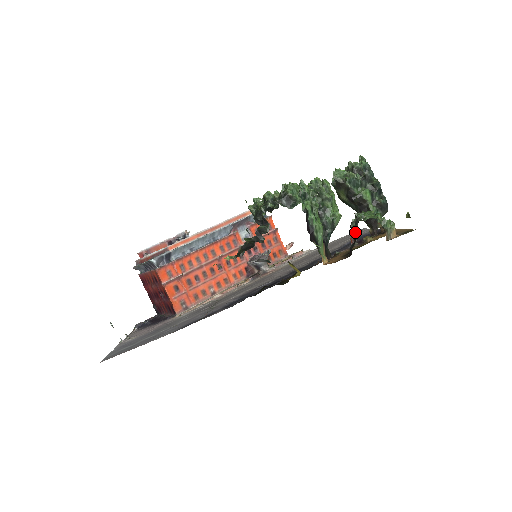
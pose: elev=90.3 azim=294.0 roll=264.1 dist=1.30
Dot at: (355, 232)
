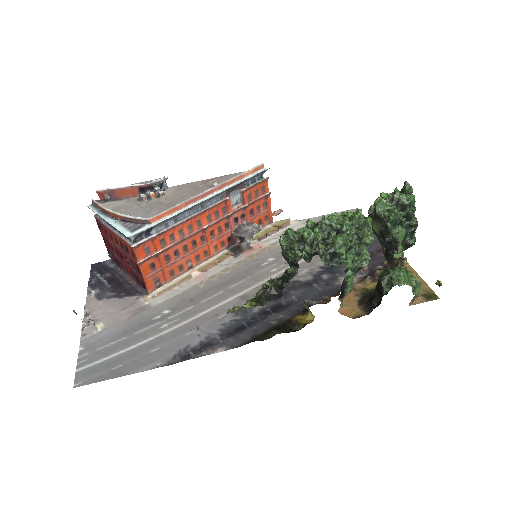
Dot at: occluded
